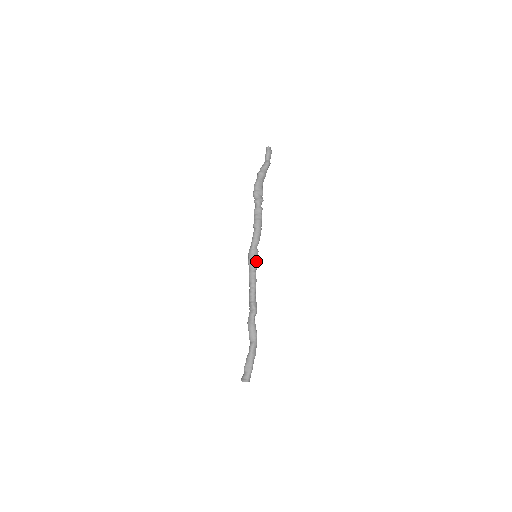
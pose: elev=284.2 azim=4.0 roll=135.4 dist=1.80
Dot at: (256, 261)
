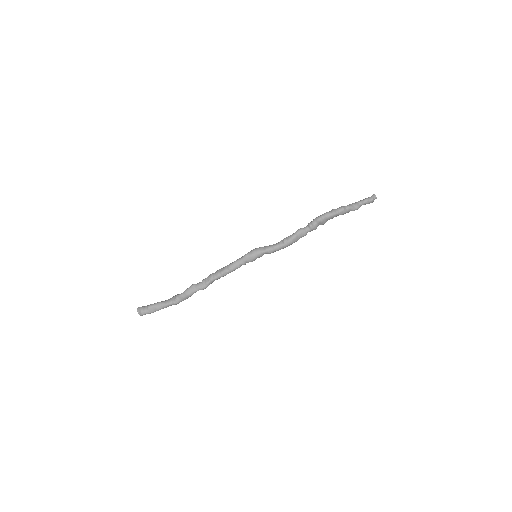
Dot at: (251, 261)
